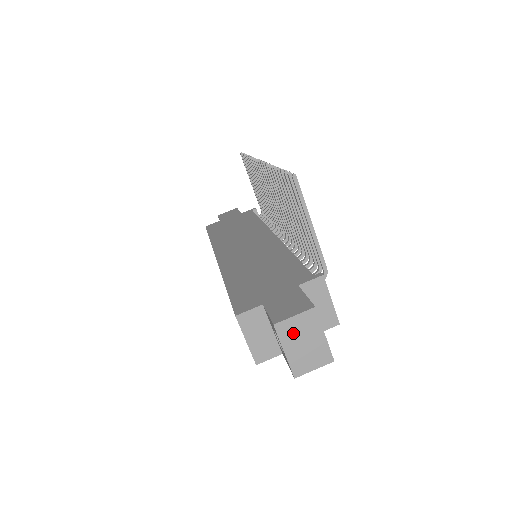
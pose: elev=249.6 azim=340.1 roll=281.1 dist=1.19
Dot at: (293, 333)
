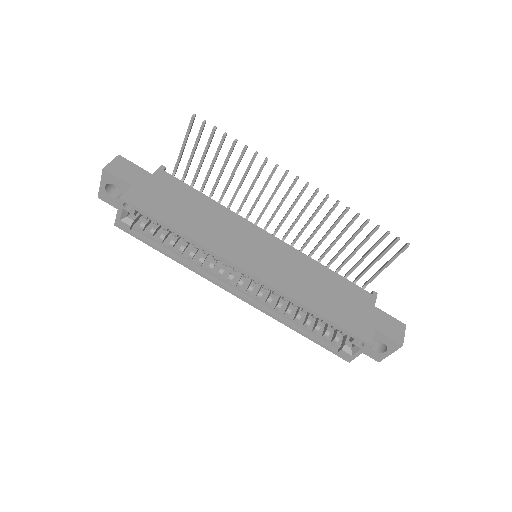
Dot at: occluded
